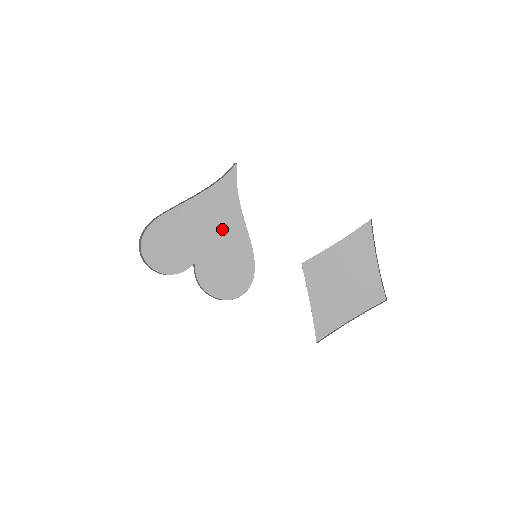
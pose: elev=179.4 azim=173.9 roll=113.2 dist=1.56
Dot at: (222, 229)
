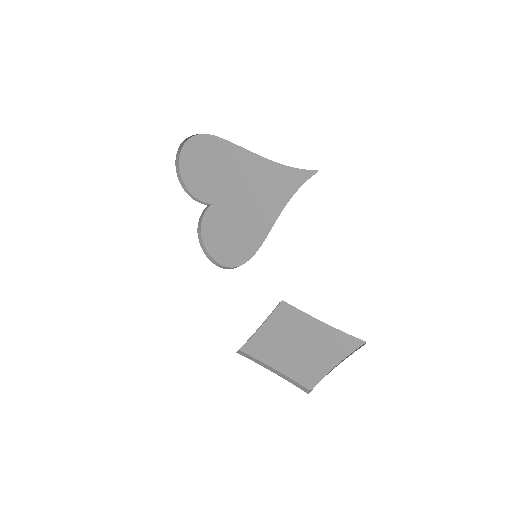
Dot at: (253, 206)
